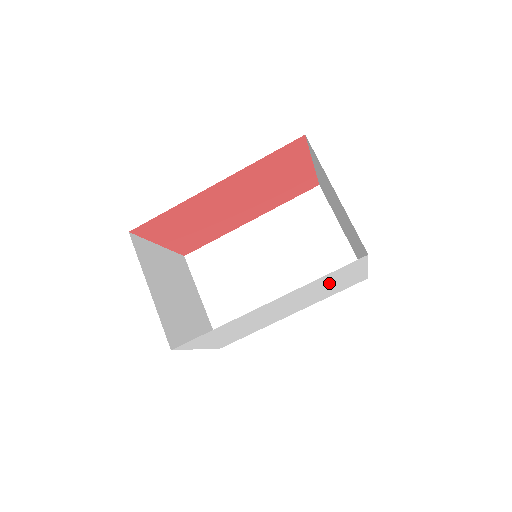
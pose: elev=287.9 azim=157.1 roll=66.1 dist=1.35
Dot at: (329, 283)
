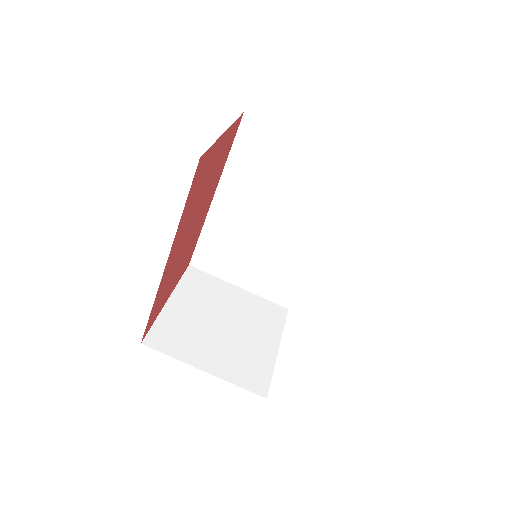
Dot at: occluded
